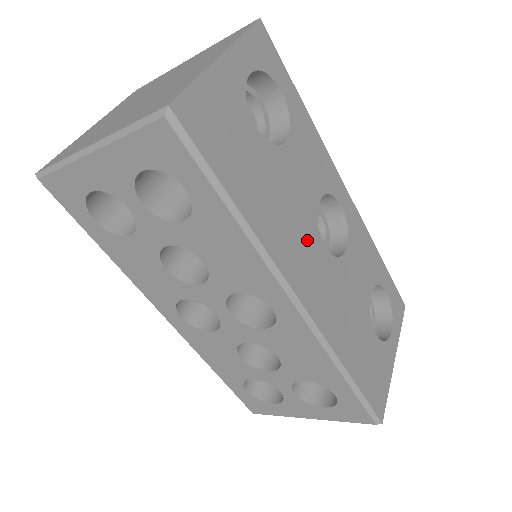
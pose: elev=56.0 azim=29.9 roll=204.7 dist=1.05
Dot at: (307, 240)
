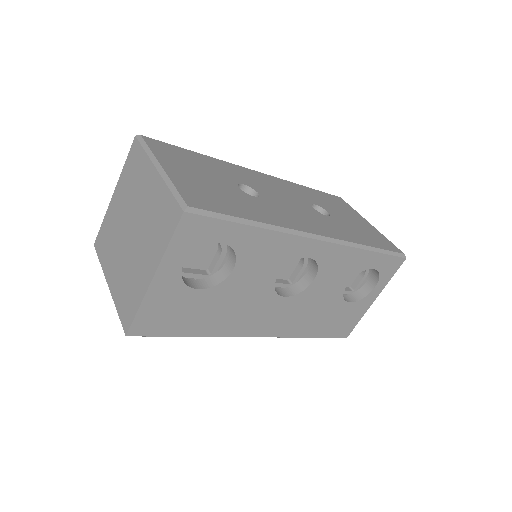
Dot at: (262, 307)
